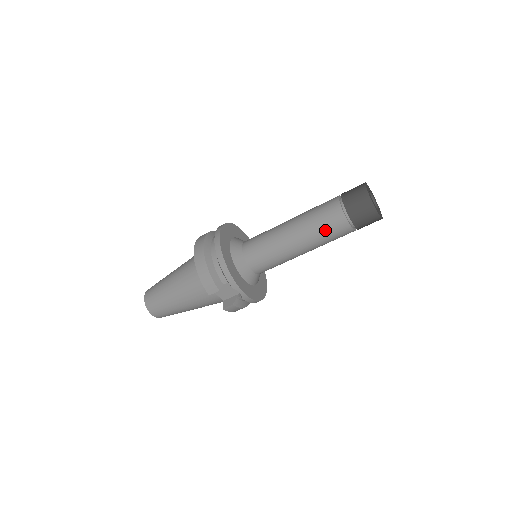
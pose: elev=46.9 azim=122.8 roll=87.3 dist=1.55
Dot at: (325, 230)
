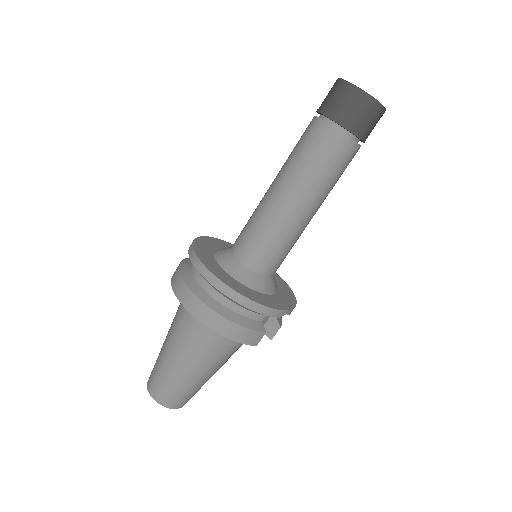
Dot at: (336, 172)
